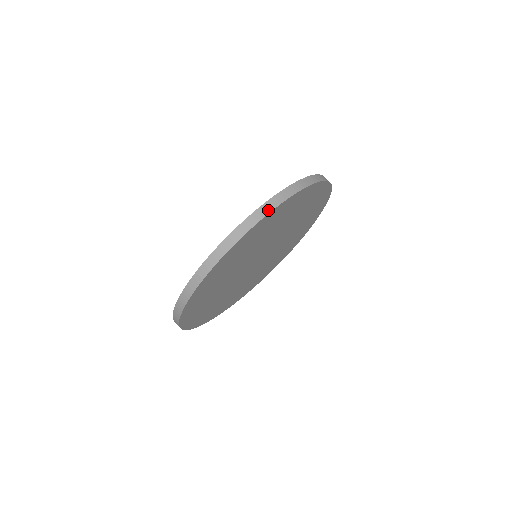
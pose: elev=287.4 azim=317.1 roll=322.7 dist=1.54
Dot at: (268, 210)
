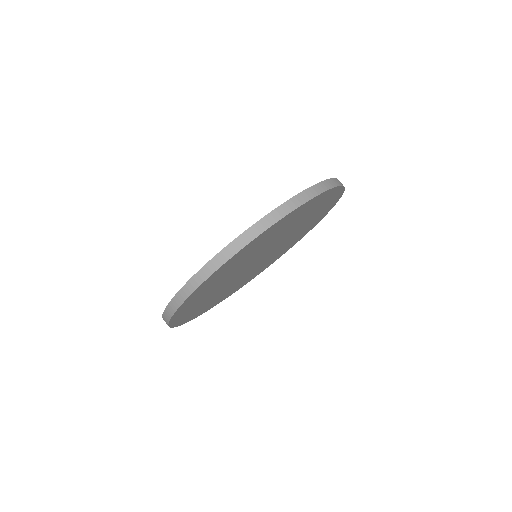
Dot at: (234, 251)
